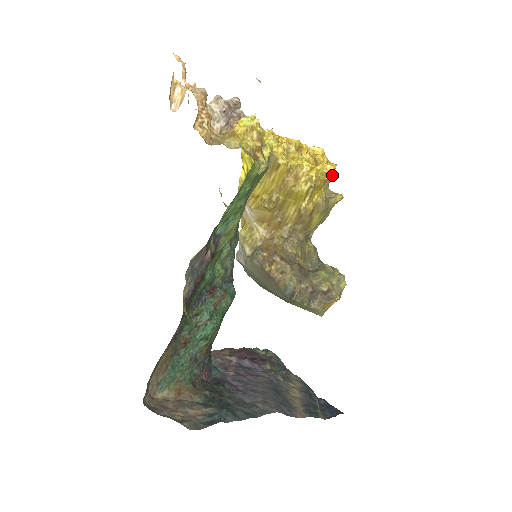
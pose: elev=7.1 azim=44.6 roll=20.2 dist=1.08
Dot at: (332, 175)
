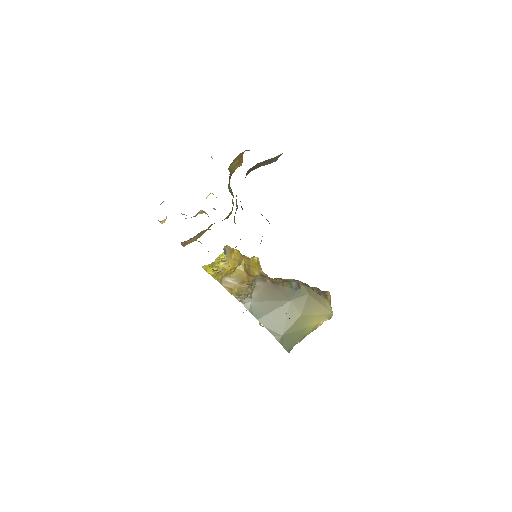
Dot at: occluded
